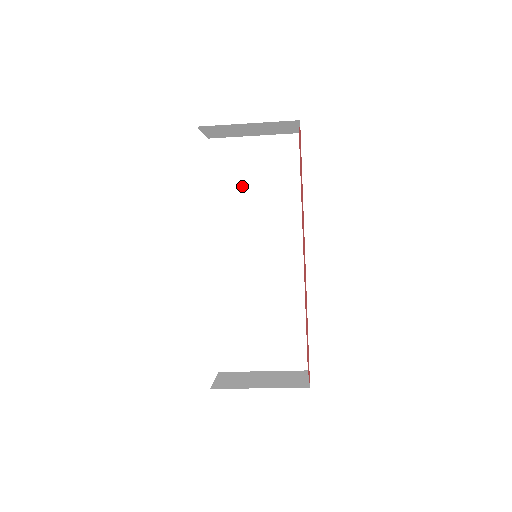
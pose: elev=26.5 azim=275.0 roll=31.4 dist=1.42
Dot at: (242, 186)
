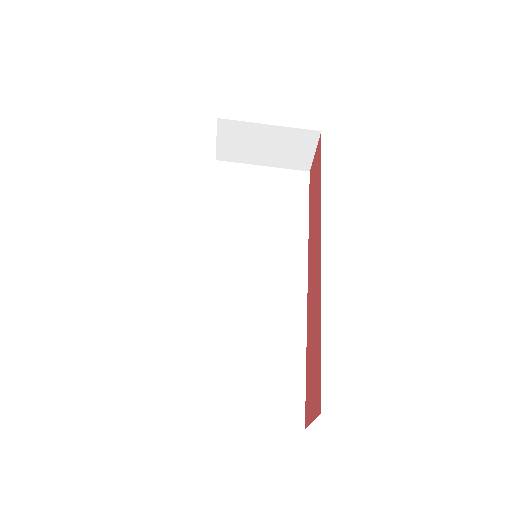
Dot at: (245, 204)
